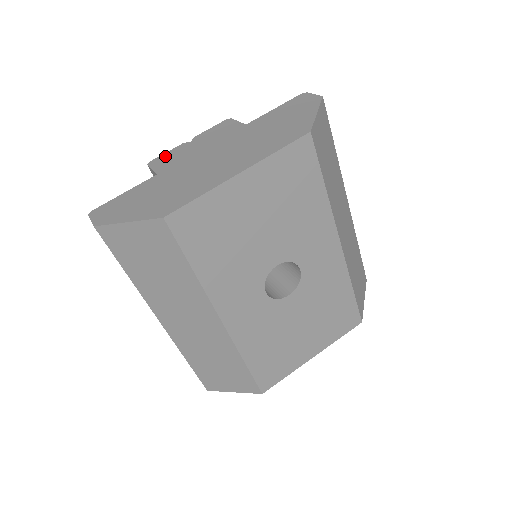
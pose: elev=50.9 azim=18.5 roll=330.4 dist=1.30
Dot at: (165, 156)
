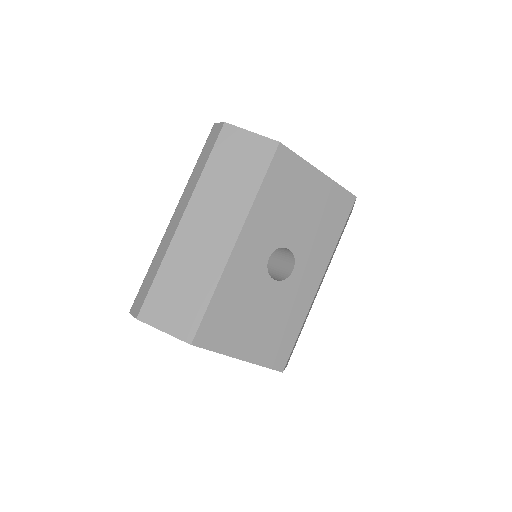
Dot at: occluded
